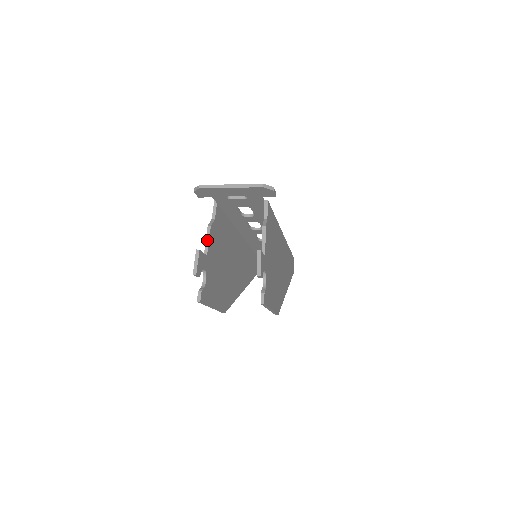
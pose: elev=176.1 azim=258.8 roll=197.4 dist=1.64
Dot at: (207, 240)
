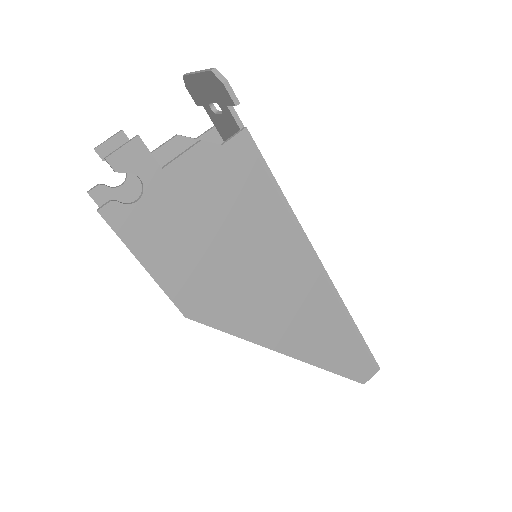
Dot at: (160, 146)
